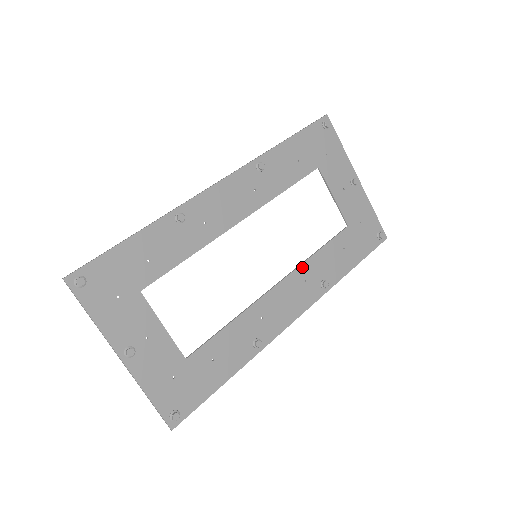
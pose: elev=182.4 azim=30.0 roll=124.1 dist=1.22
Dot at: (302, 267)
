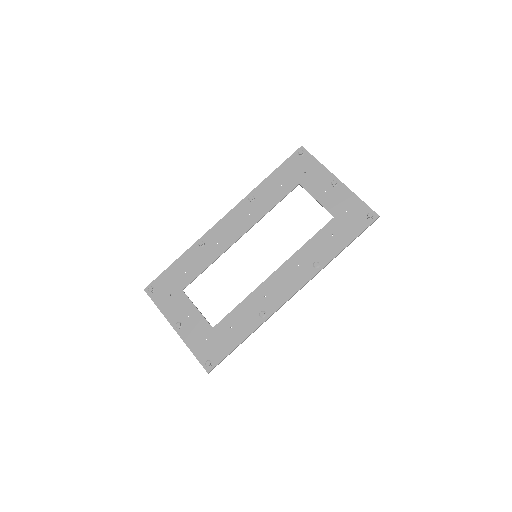
Dot at: (294, 256)
